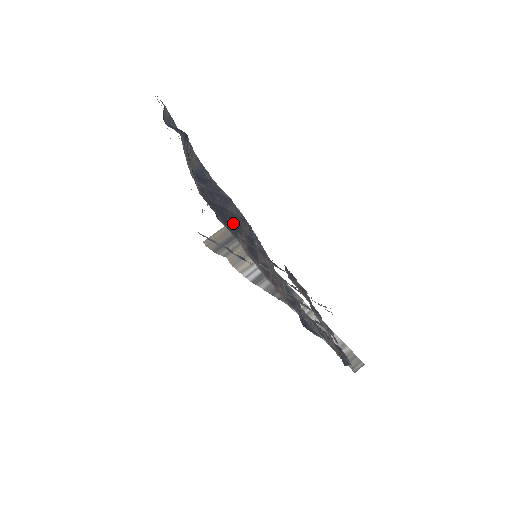
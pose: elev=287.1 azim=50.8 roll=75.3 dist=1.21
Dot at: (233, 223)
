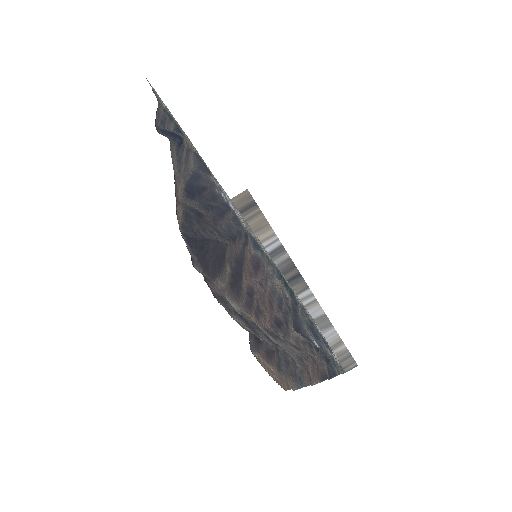
Dot at: (215, 257)
